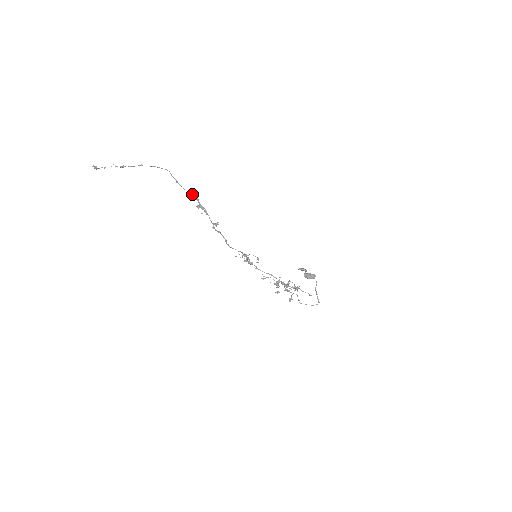
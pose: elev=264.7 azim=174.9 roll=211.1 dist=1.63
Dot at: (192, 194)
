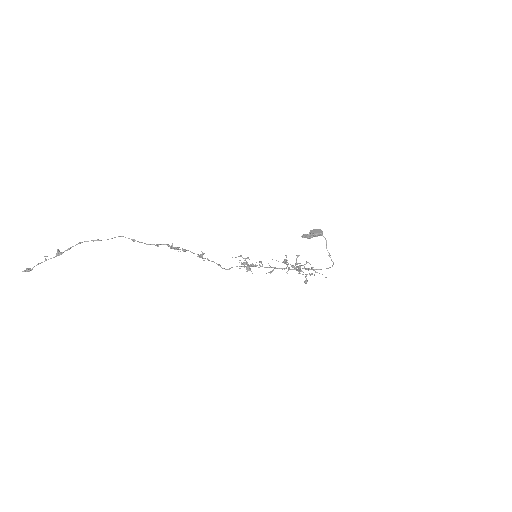
Dot at: occluded
